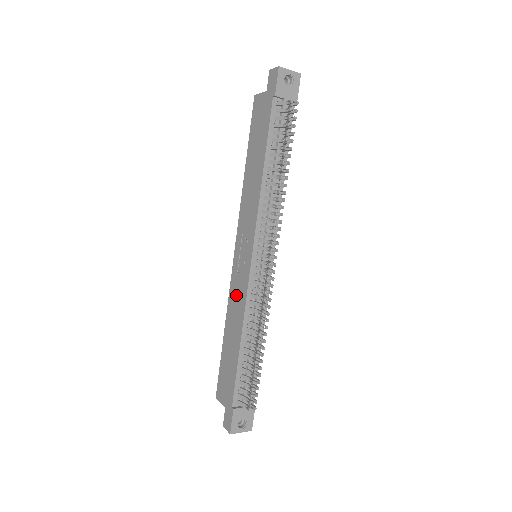
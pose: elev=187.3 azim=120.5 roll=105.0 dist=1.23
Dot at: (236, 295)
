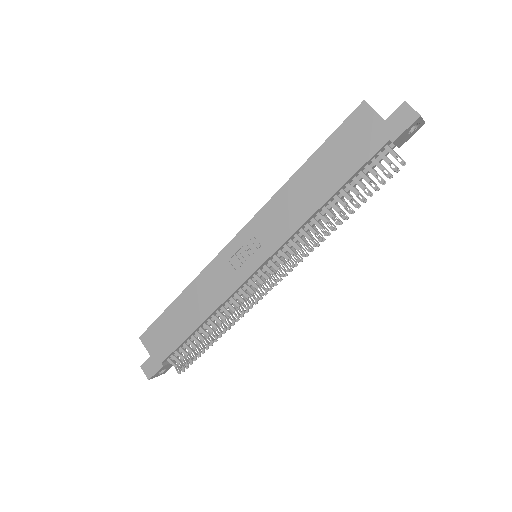
Dot at: (216, 280)
